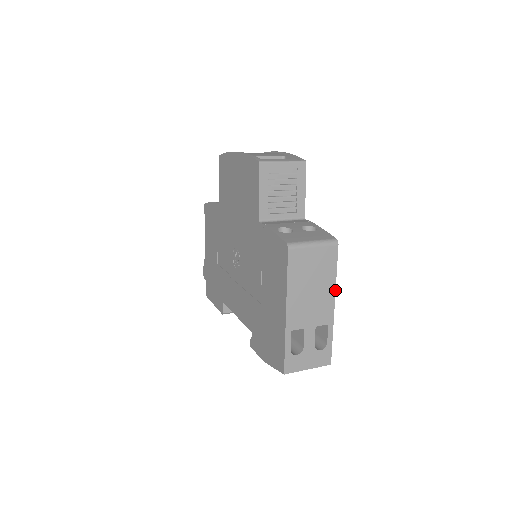
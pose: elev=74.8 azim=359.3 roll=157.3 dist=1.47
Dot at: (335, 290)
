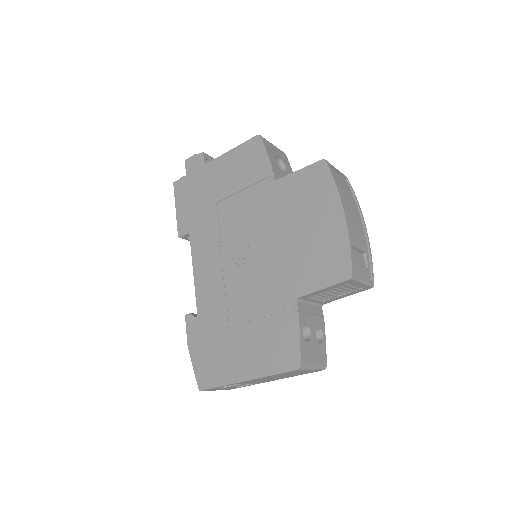
Dot at: occluded
